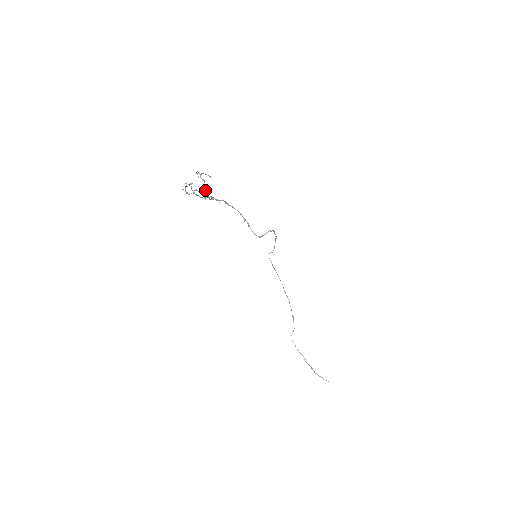
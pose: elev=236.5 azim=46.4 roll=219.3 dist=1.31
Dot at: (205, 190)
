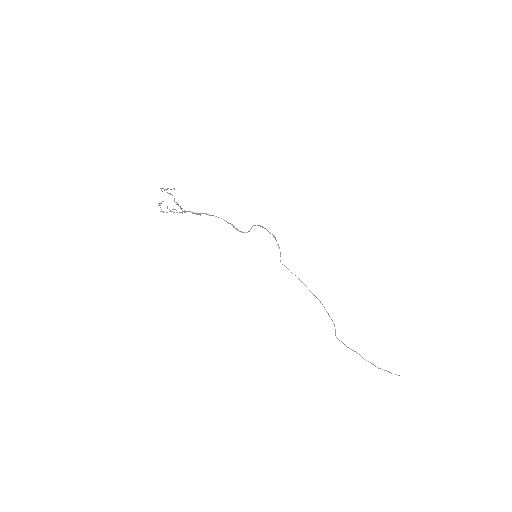
Dot at: (177, 204)
